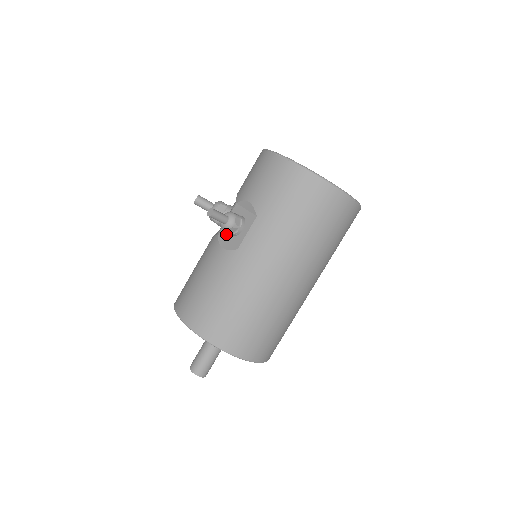
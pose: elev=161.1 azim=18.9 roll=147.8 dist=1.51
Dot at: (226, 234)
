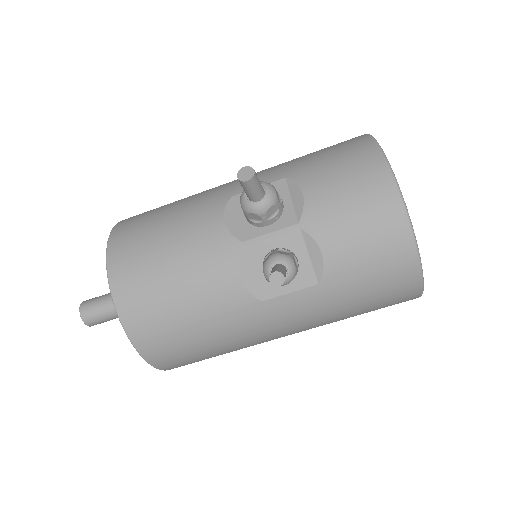
Dot at: (256, 260)
